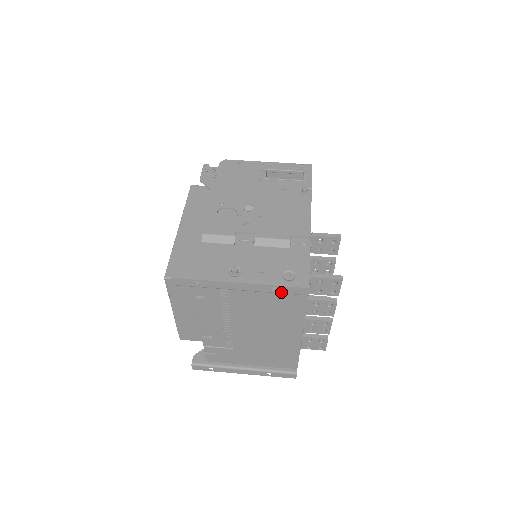
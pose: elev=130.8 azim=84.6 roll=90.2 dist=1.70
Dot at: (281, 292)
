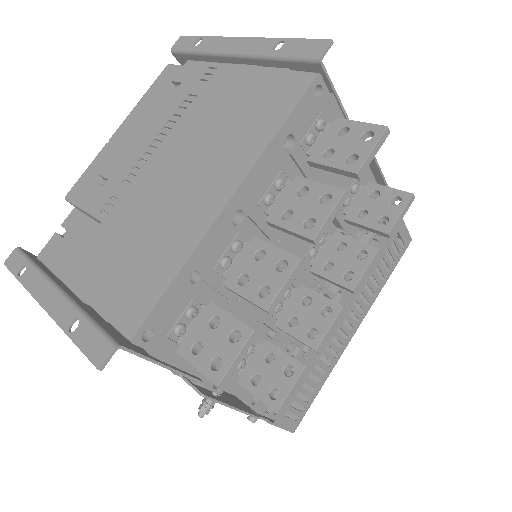
Dot at: (284, 52)
